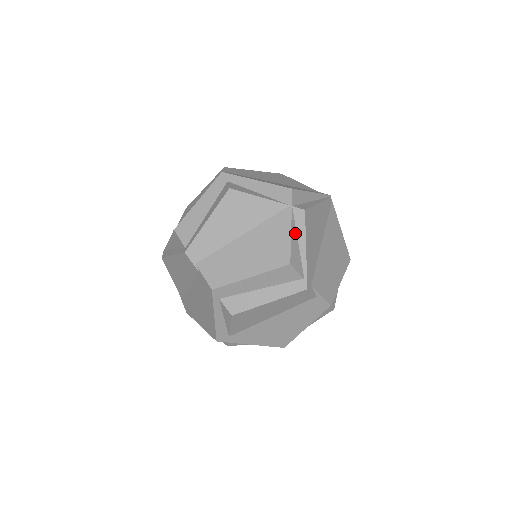
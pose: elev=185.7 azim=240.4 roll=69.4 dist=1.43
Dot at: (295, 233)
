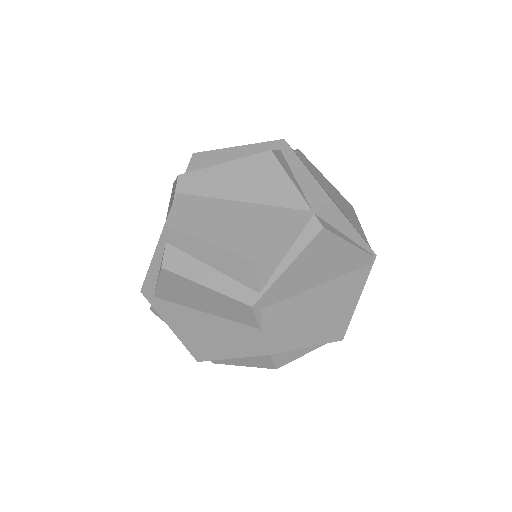
Dot at: (292, 241)
